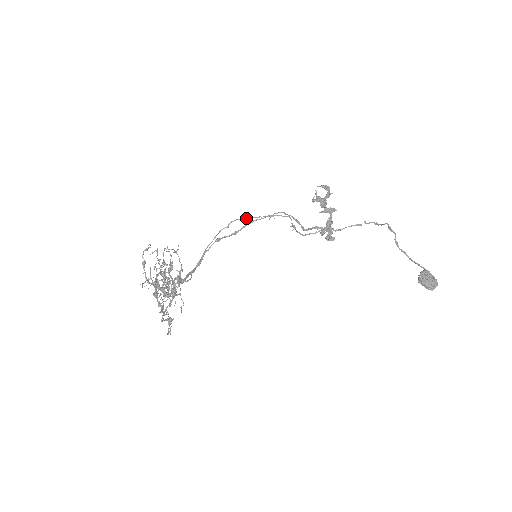
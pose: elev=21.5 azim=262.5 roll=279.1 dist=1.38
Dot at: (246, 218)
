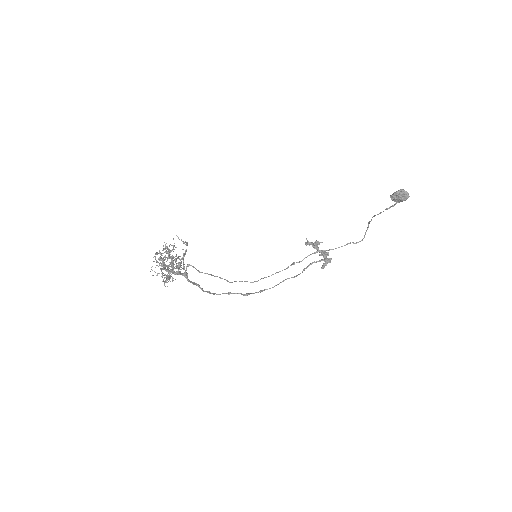
Dot at: (255, 281)
